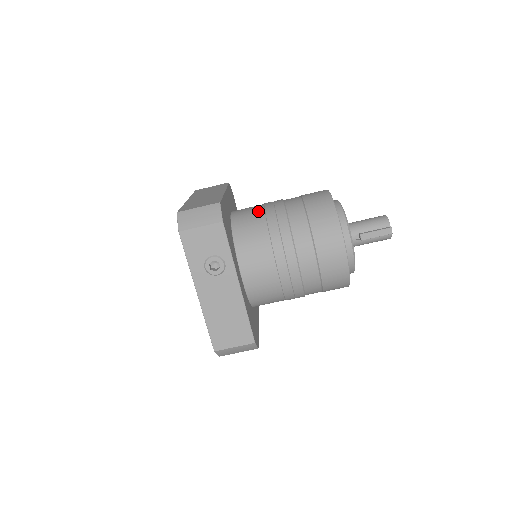
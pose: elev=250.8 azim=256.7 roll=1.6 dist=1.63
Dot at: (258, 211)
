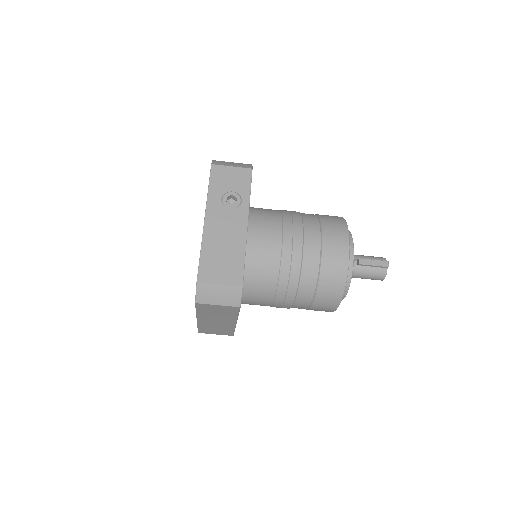
Dot at: occluded
